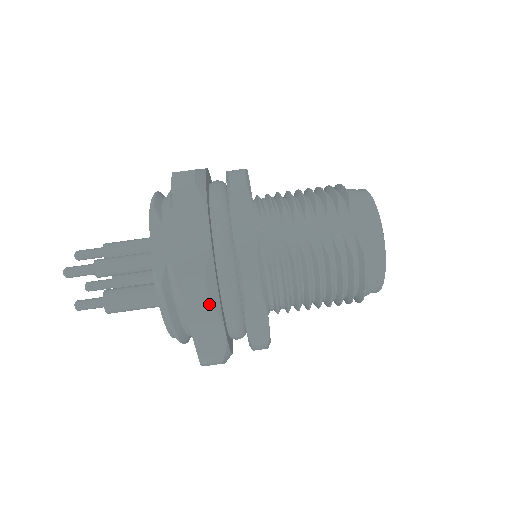
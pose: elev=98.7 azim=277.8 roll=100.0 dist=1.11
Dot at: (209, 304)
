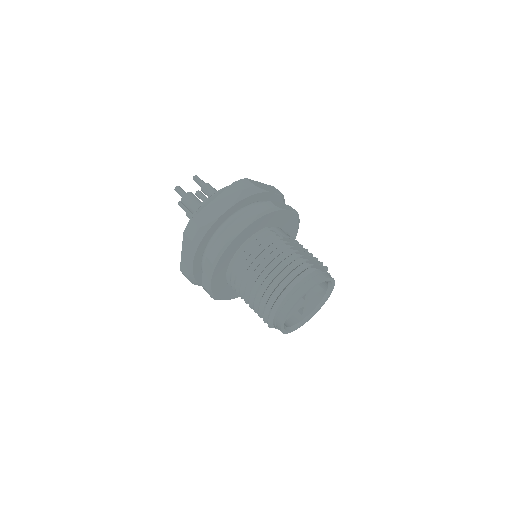
Dot at: (241, 191)
